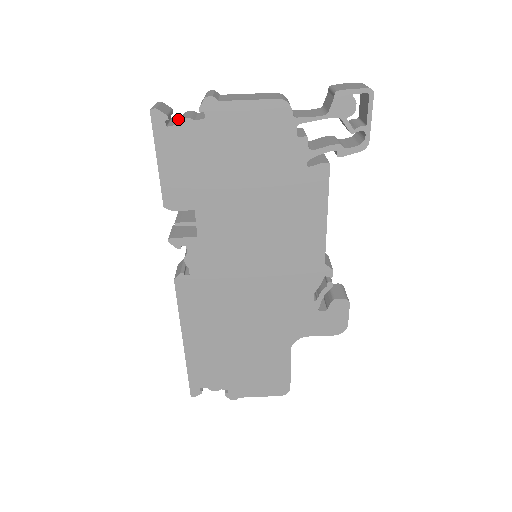
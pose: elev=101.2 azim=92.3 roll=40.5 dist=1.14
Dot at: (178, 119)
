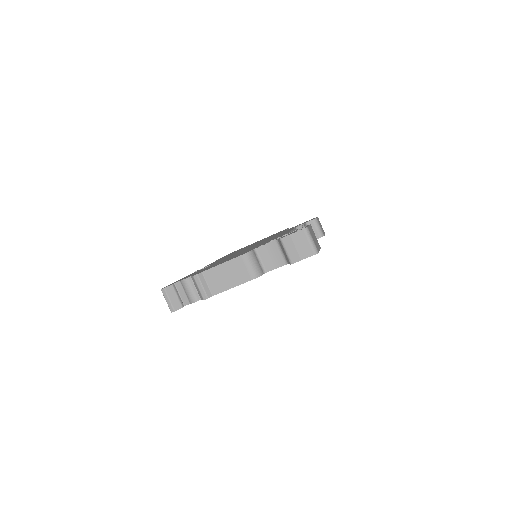
Dot at: (182, 288)
